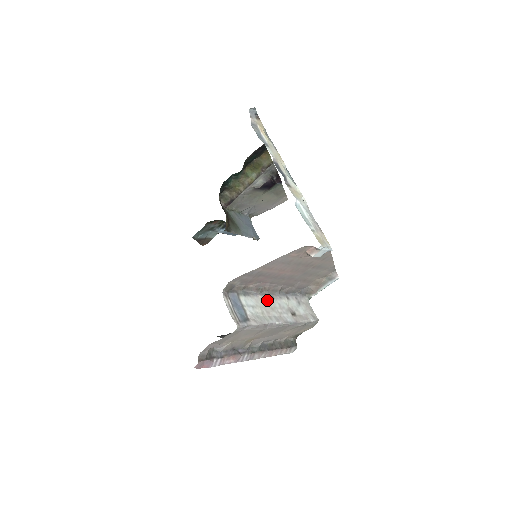
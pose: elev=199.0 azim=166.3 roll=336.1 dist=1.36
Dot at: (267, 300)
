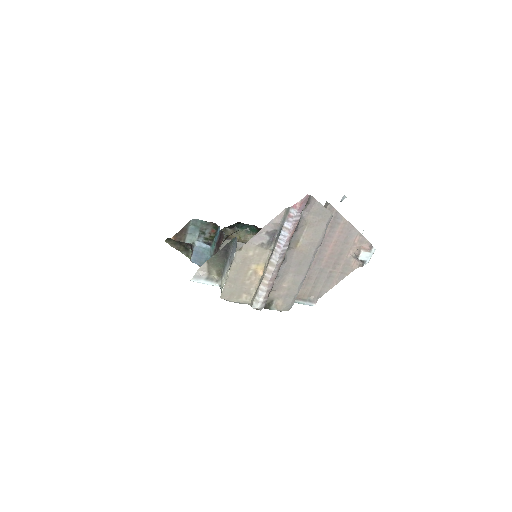
Dot at: occluded
